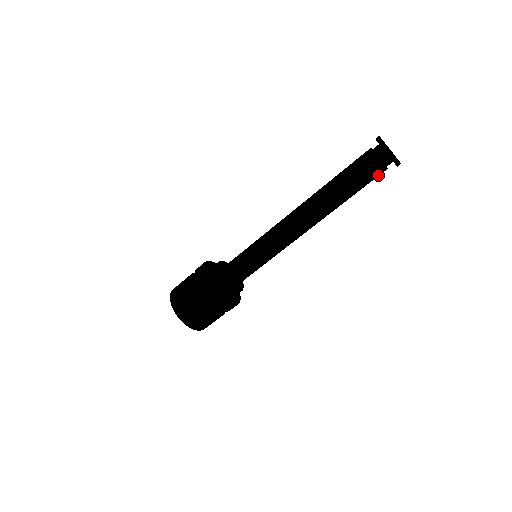
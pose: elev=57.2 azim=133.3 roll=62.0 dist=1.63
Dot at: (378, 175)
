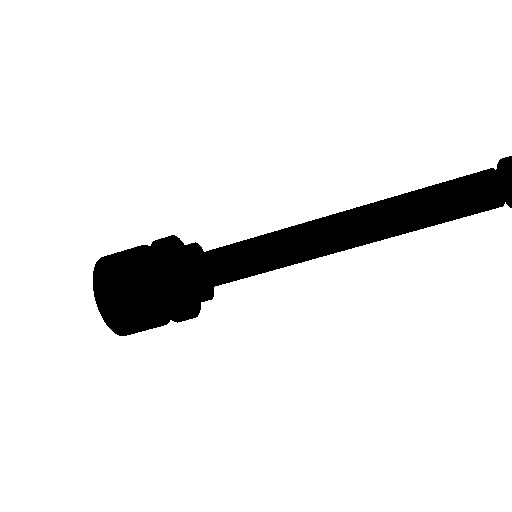
Dot at: occluded
